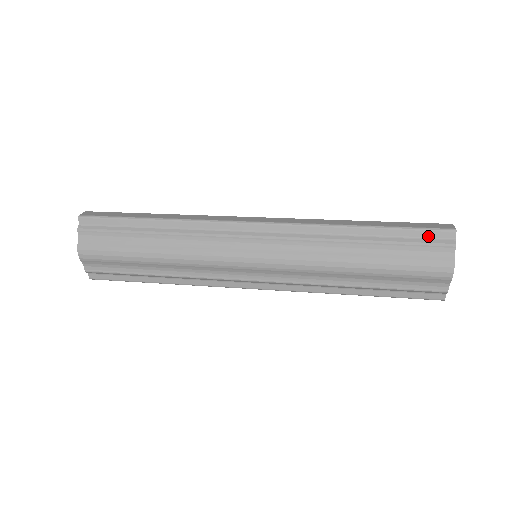
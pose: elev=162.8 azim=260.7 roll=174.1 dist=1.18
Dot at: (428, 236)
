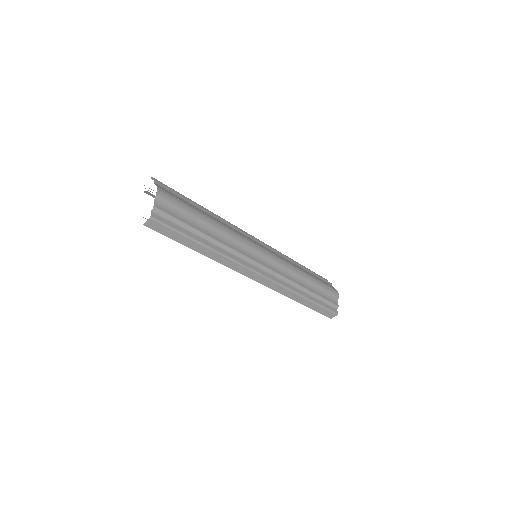
Dot at: occluded
